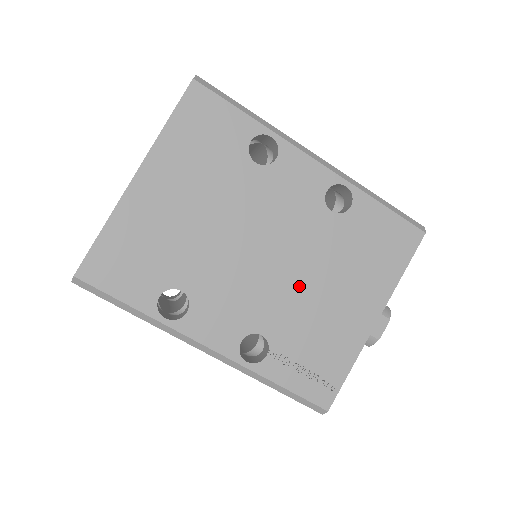
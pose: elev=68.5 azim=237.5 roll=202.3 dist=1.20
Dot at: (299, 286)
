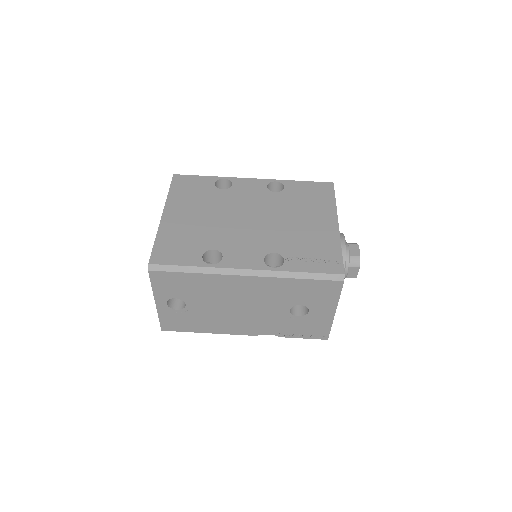
Dot at: (280, 225)
